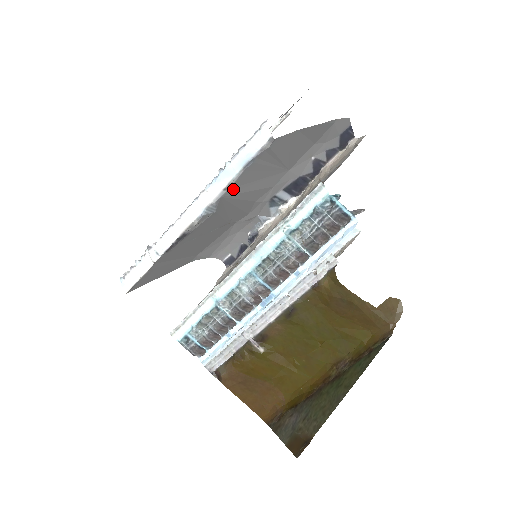
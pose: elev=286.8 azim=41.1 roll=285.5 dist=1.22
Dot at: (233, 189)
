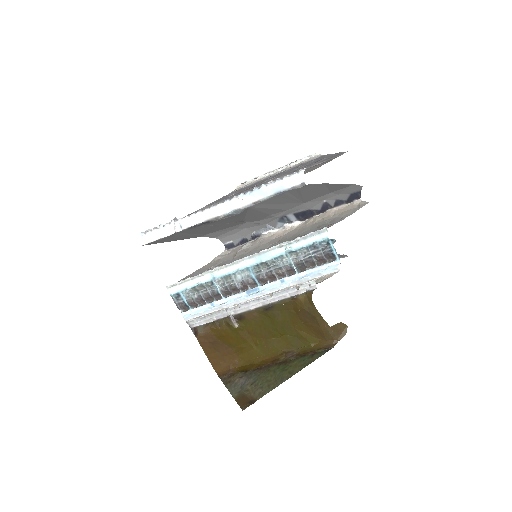
Dot at: (260, 204)
